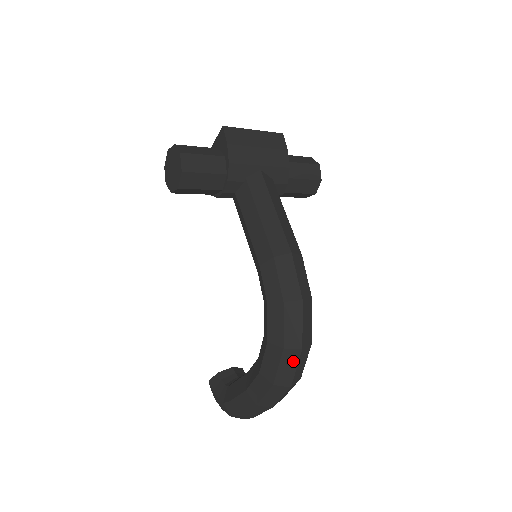
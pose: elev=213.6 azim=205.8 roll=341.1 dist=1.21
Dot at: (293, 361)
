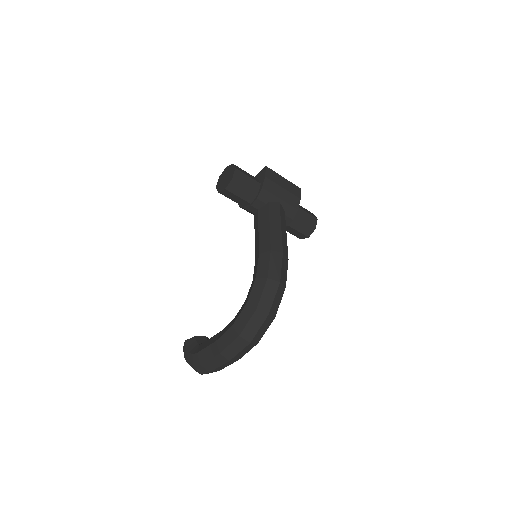
Dot at: (259, 322)
